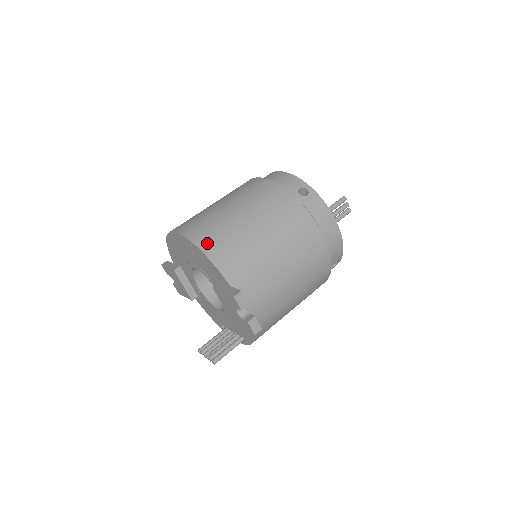
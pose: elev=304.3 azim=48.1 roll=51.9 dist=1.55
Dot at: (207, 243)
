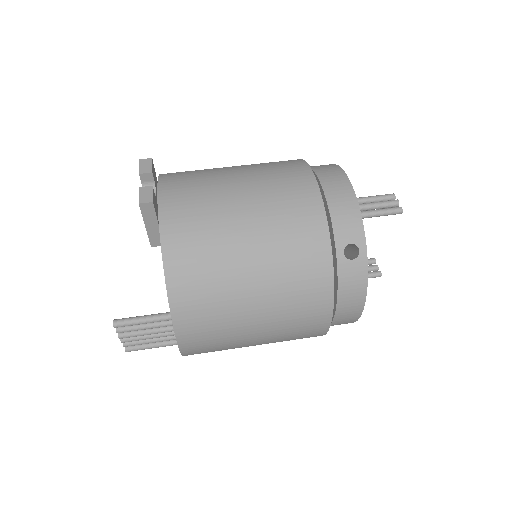
Dot at: occluded
